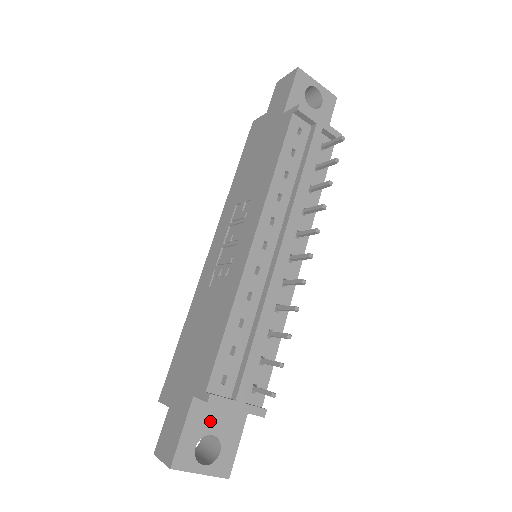
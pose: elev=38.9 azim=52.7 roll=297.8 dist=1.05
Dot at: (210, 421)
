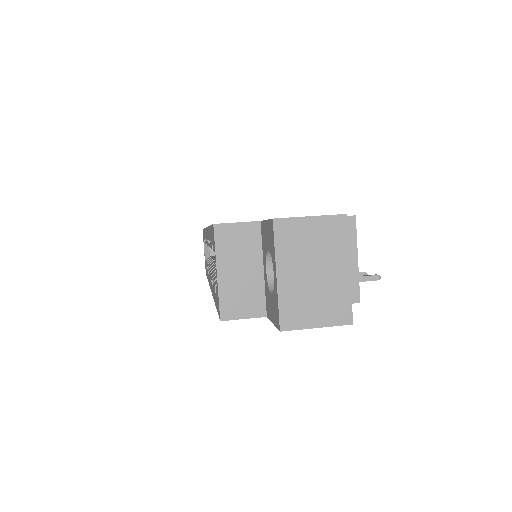
Dot at: occluded
